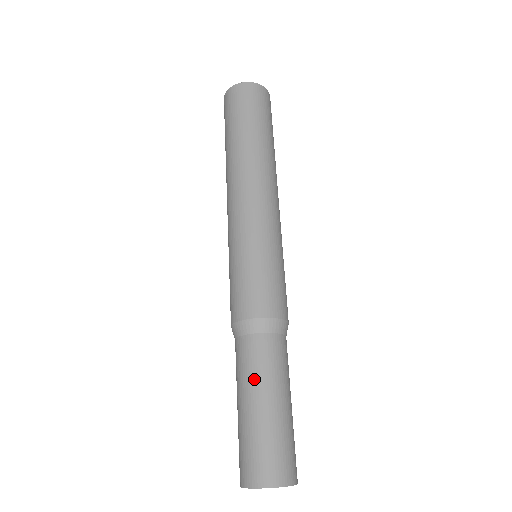
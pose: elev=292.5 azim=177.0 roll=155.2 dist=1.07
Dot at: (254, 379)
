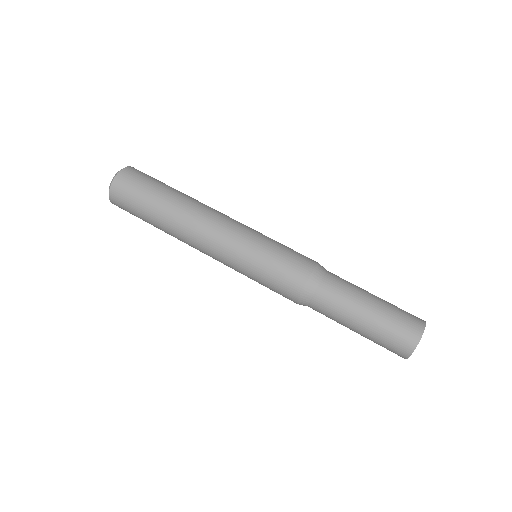
Dot at: (352, 297)
